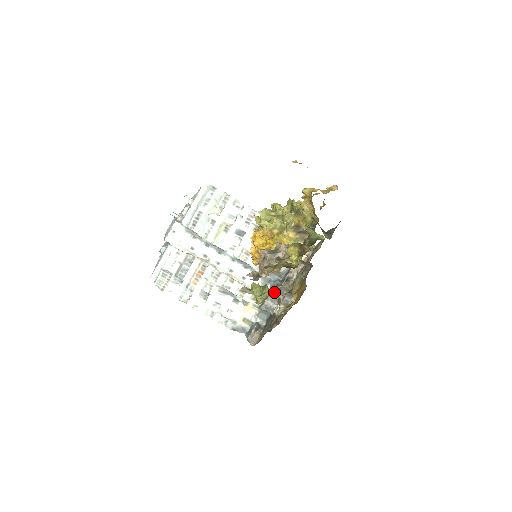
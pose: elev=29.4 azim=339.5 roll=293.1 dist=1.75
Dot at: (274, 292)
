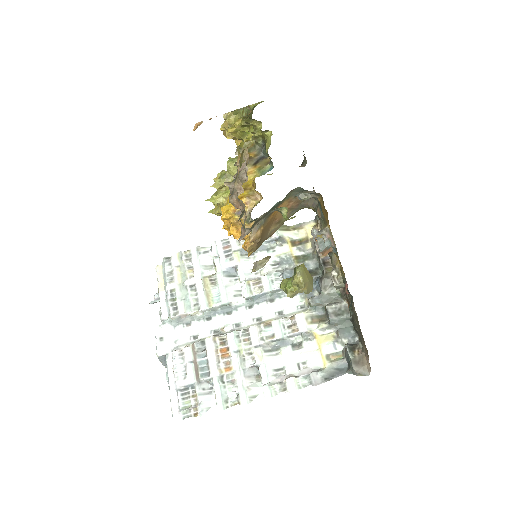
Dot at: (326, 291)
